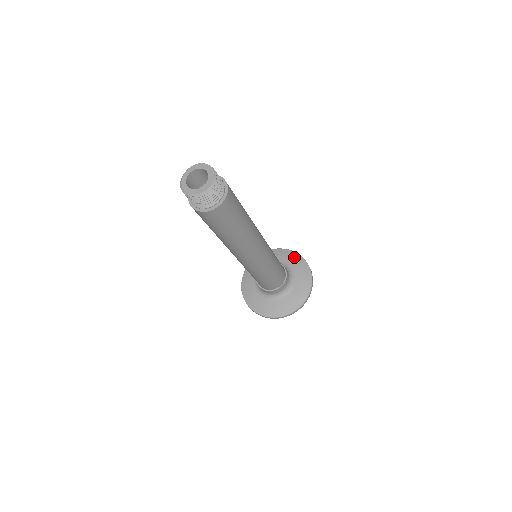
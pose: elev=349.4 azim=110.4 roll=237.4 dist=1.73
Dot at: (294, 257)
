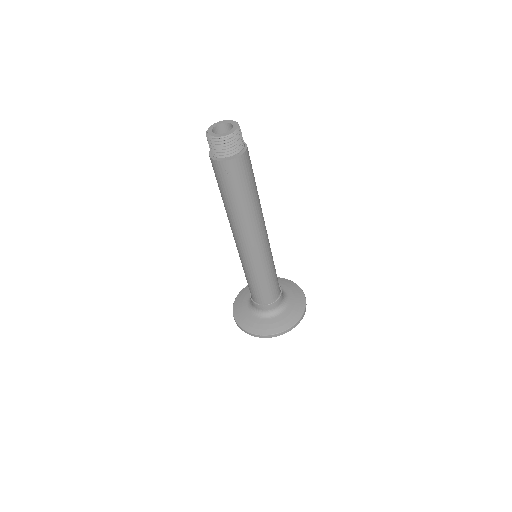
Dot at: (286, 282)
